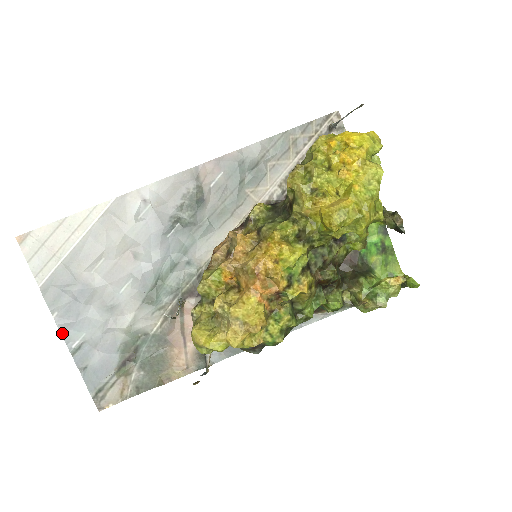
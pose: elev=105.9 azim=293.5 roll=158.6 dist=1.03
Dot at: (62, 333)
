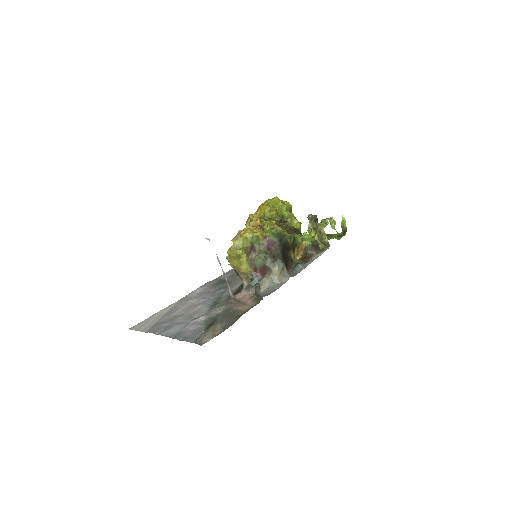
Dot at: occluded
